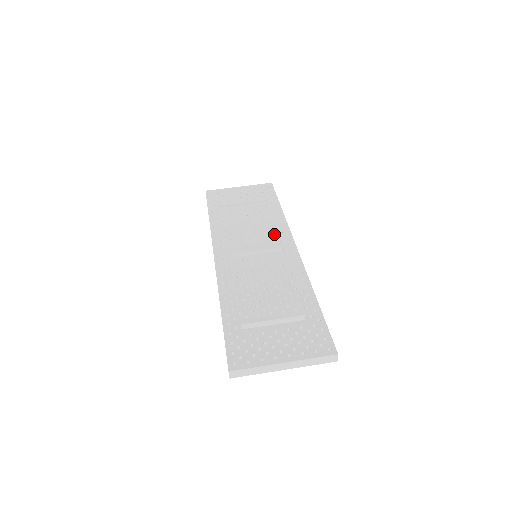
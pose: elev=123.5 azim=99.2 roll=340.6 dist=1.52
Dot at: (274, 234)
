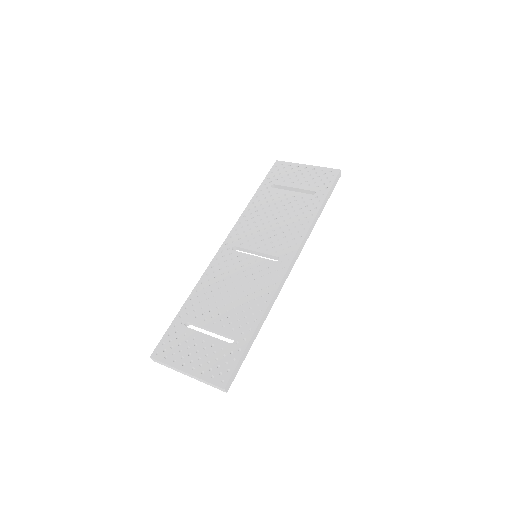
Dot at: (286, 238)
